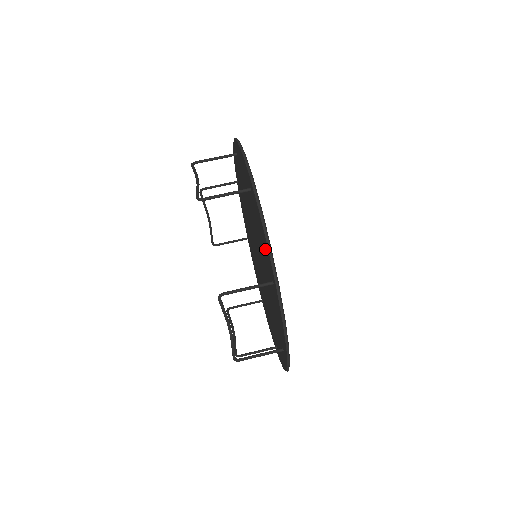
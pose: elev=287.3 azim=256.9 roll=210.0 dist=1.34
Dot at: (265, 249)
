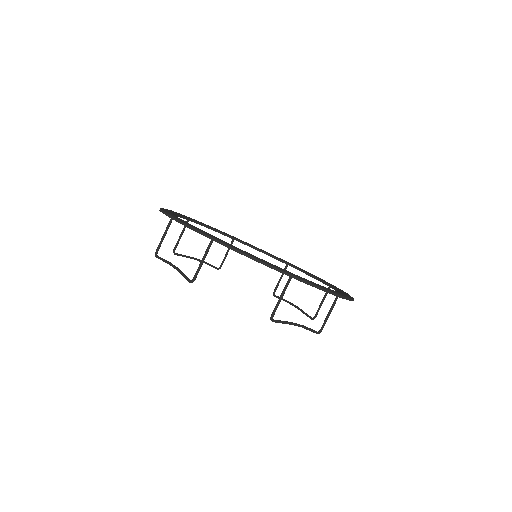
Dot at: occluded
